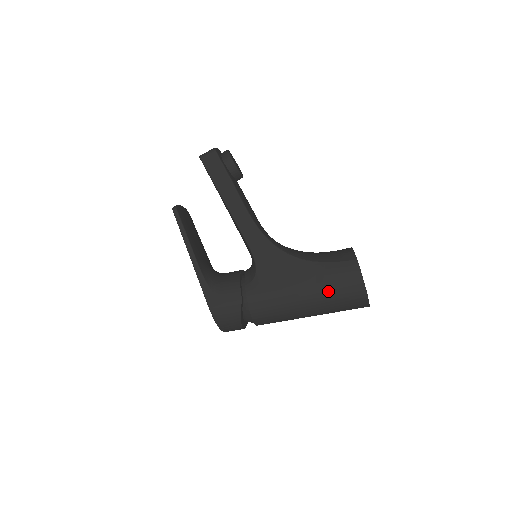
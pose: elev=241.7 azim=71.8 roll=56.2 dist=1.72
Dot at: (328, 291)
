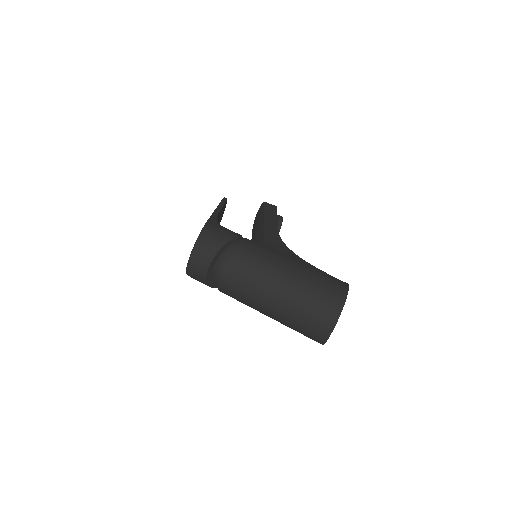
Dot at: (314, 278)
